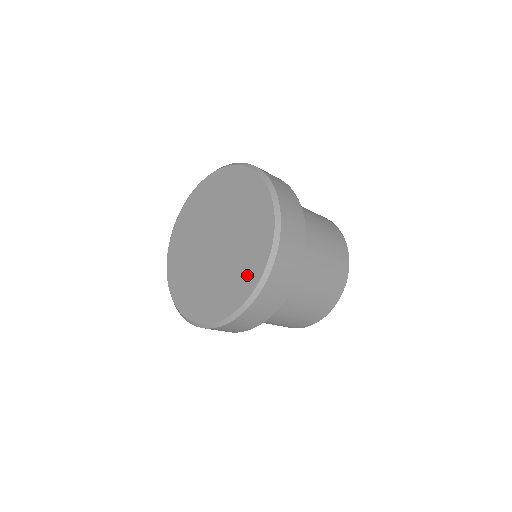
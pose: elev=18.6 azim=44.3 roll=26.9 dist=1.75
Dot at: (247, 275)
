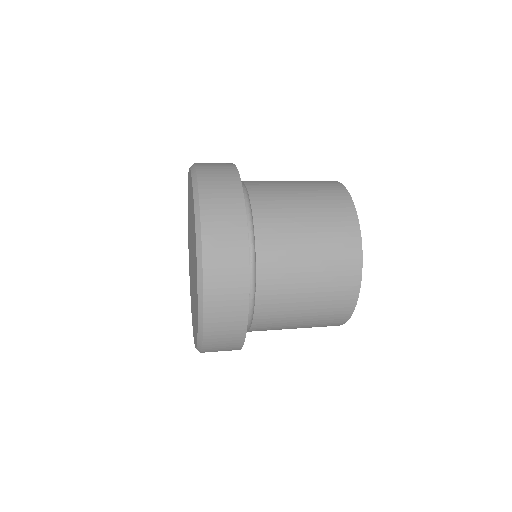
Dot at: (196, 300)
